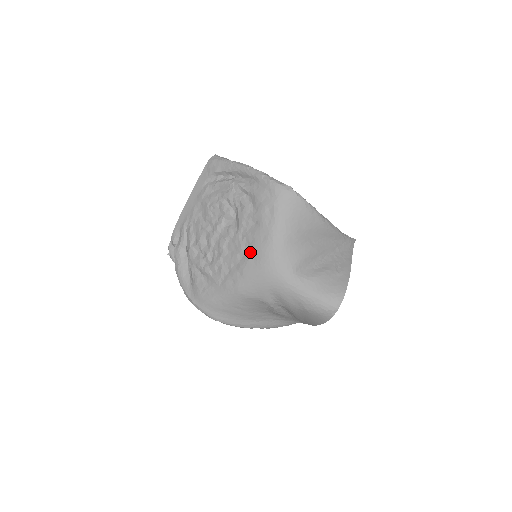
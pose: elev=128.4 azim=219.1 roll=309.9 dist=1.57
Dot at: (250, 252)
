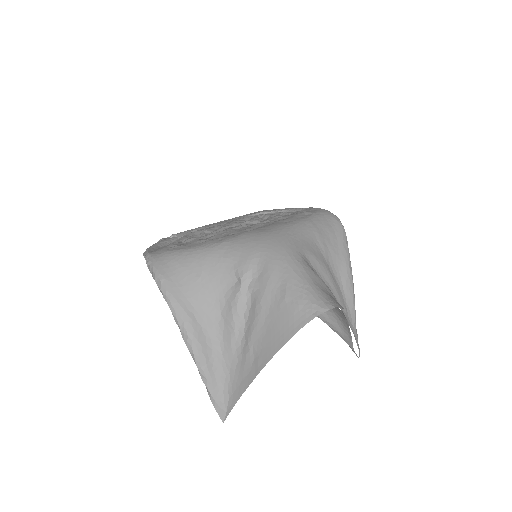
Dot at: (262, 227)
